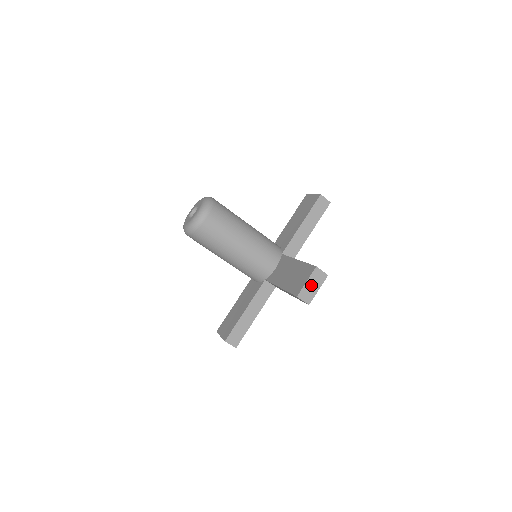
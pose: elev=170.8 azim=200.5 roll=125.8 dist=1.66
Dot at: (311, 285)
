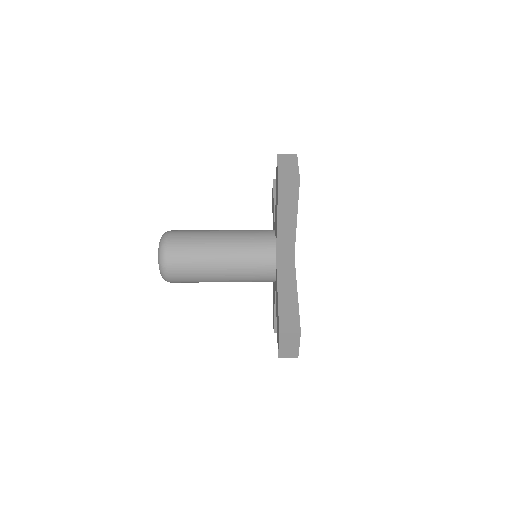
Dot at: (286, 167)
